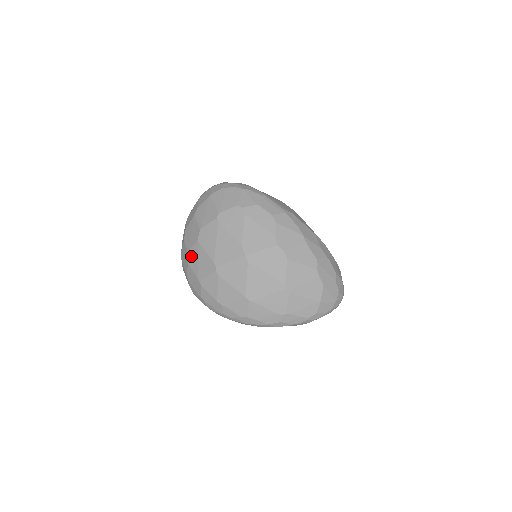
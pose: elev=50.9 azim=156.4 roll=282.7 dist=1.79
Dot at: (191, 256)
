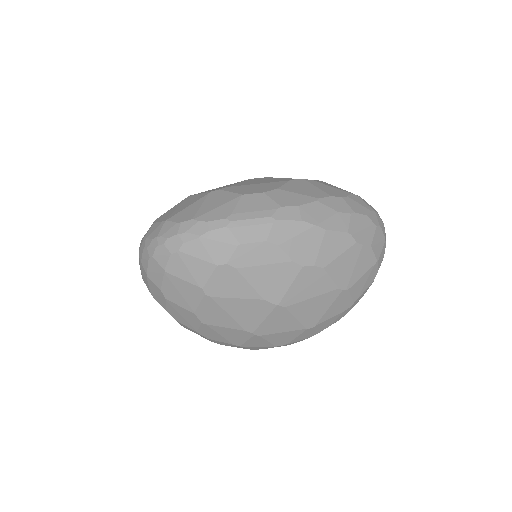
Dot at: (206, 334)
